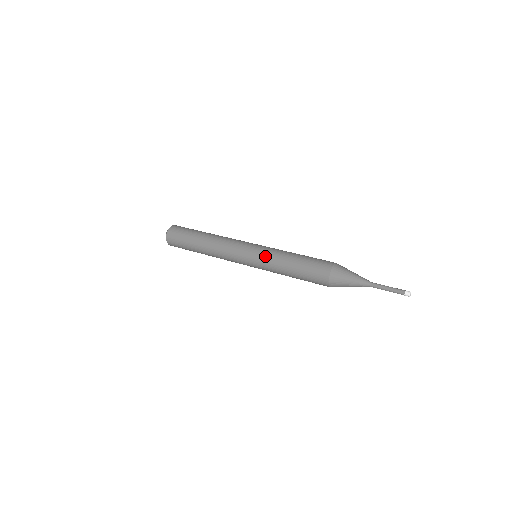
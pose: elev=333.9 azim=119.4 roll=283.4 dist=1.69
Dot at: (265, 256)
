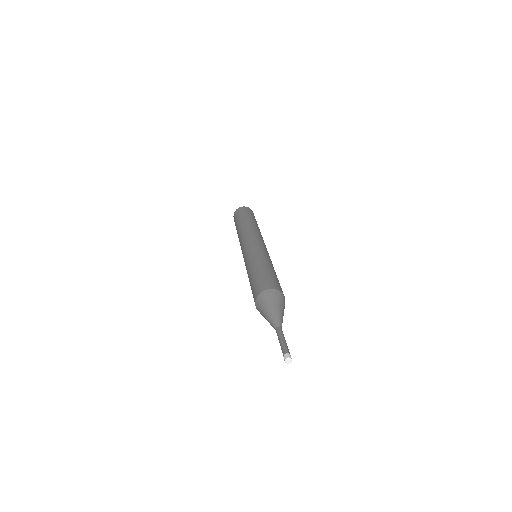
Dot at: (246, 260)
